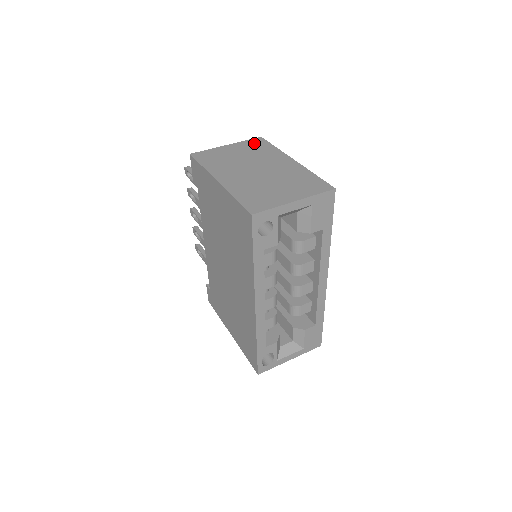
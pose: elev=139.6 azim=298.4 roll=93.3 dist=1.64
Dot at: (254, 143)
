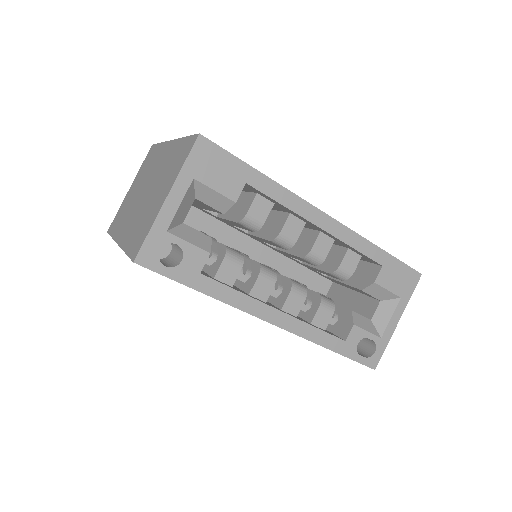
Dot at: (146, 160)
